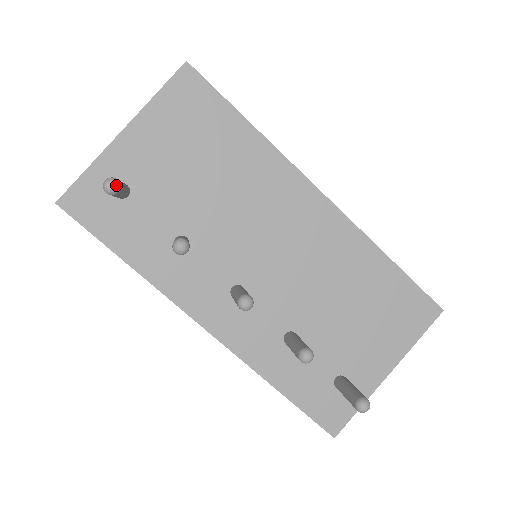
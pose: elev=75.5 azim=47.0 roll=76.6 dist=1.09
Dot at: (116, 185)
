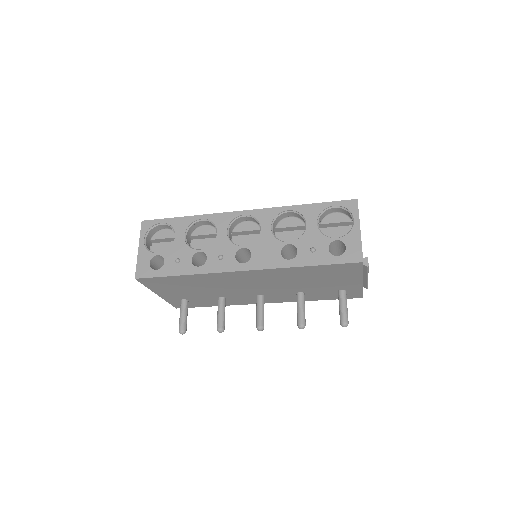
Dot at: (183, 333)
